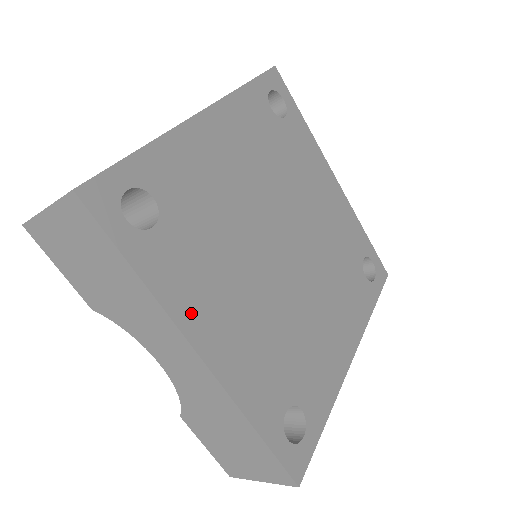
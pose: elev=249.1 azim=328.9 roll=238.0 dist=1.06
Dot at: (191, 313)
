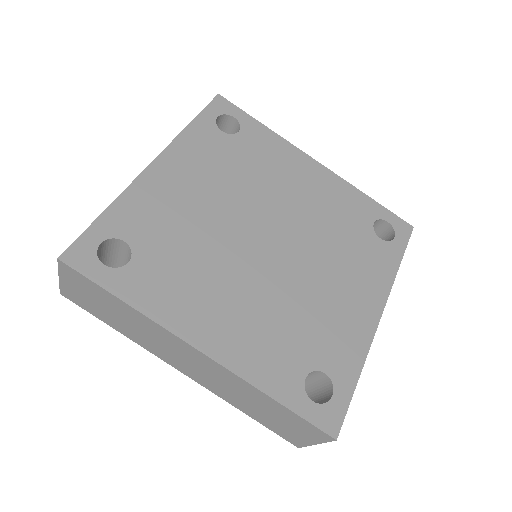
Dot at: (180, 155)
